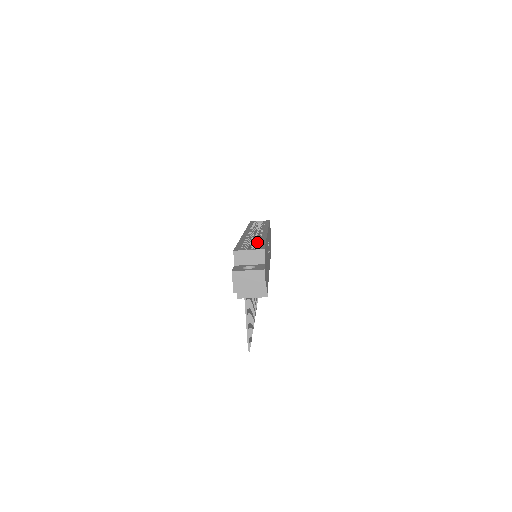
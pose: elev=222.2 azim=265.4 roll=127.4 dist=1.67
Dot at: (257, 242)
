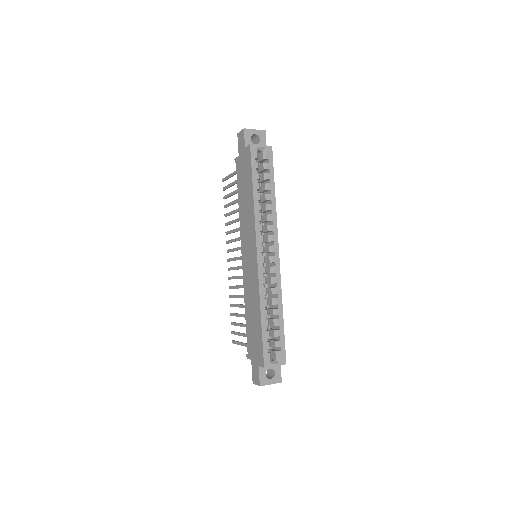
Dot at: (277, 326)
